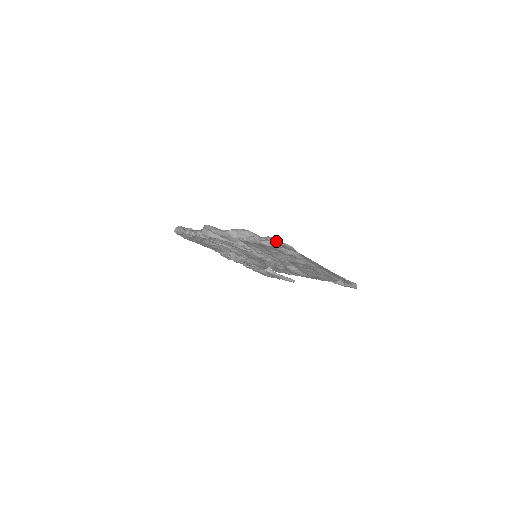
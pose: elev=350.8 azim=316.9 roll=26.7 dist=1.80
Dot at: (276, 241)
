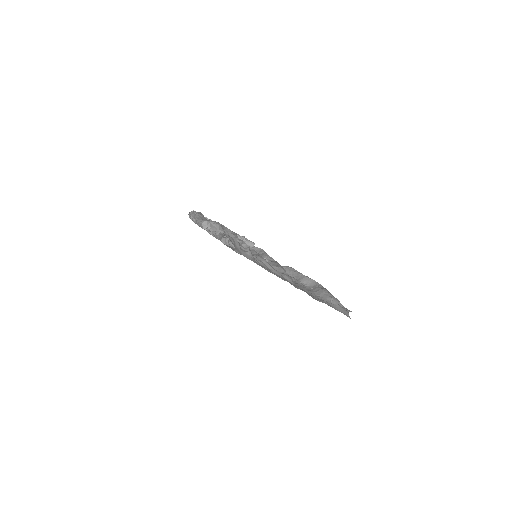
Dot at: occluded
